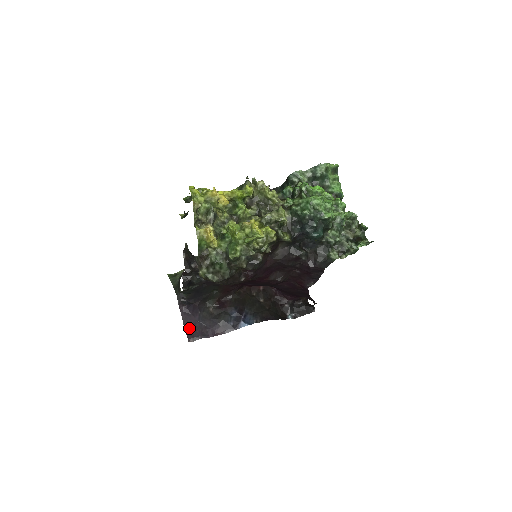
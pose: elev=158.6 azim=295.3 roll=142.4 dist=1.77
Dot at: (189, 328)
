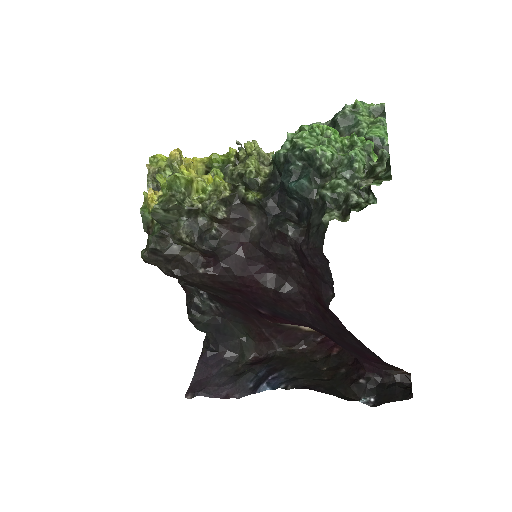
Dot at: (197, 381)
